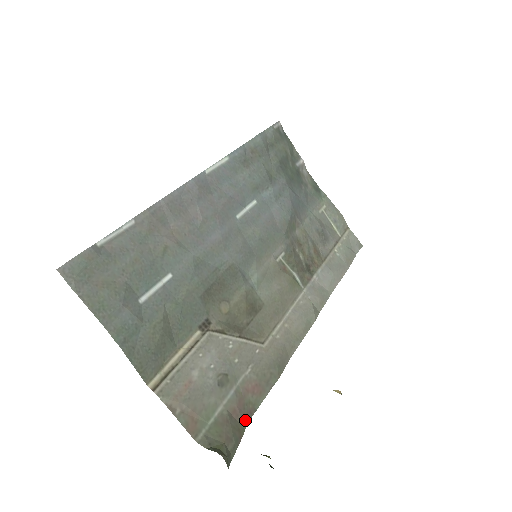
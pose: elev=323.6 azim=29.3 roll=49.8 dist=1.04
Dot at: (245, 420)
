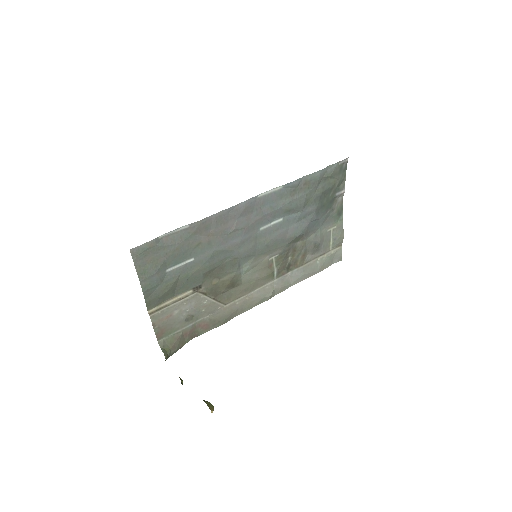
Dot at: (189, 339)
